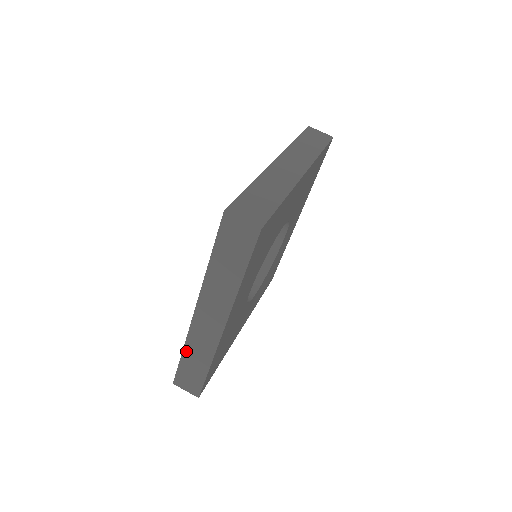
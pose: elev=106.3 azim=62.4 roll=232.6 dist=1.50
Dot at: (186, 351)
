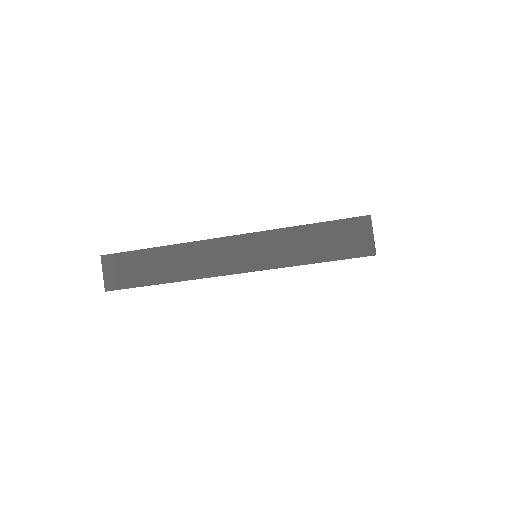
Dot at: (166, 250)
